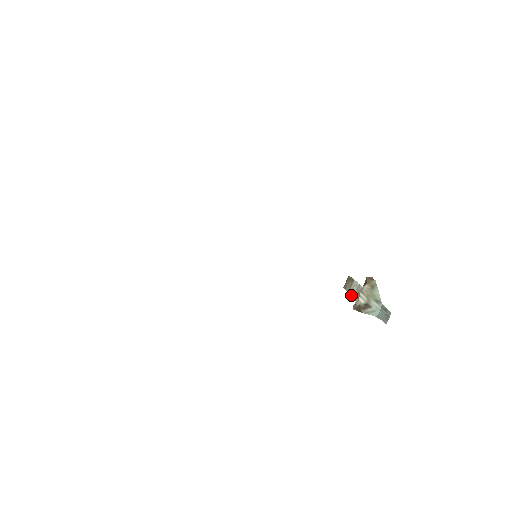
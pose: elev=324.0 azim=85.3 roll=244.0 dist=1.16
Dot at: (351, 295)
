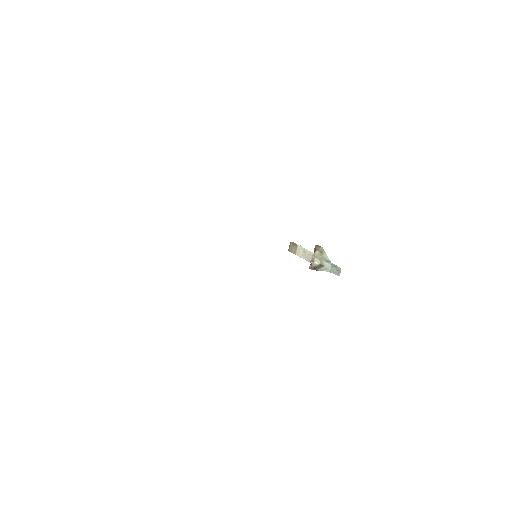
Dot at: occluded
